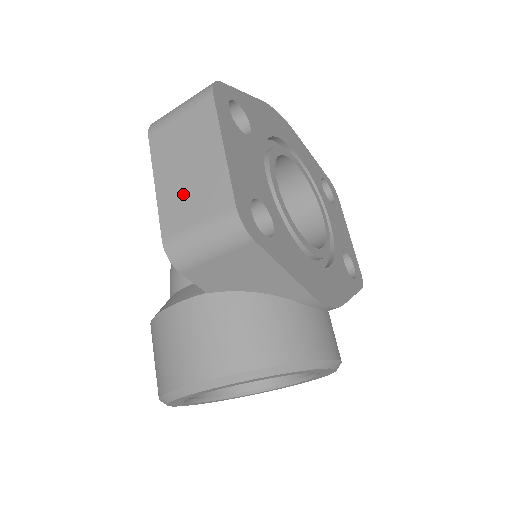
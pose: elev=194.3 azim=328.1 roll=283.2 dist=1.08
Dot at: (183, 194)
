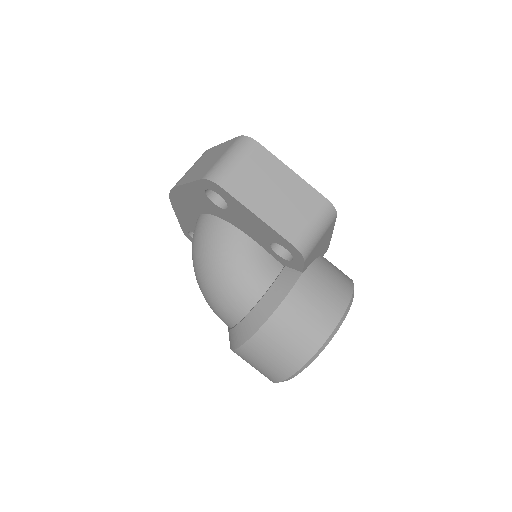
Dot at: (286, 210)
